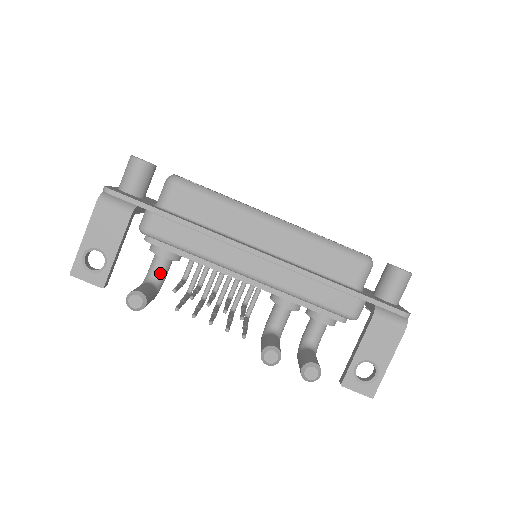
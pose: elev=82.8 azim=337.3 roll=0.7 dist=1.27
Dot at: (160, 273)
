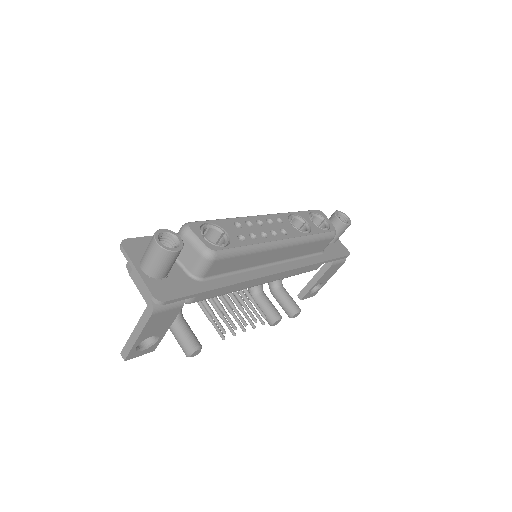
Dot at: occluded
